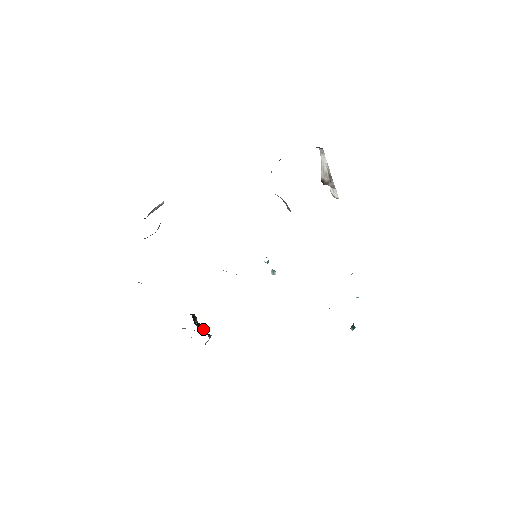
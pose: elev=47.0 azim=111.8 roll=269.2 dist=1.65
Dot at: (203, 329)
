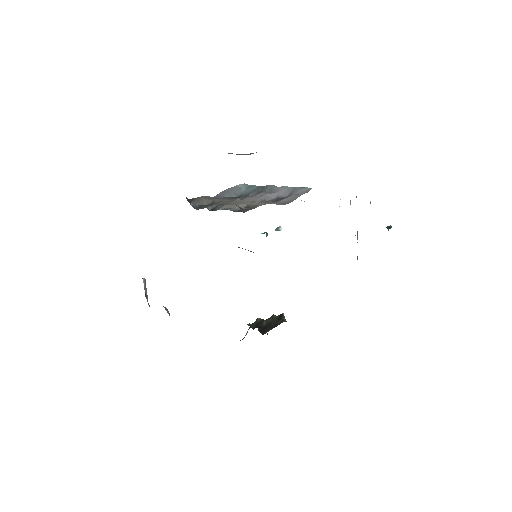
Dot at: (274, 322)
